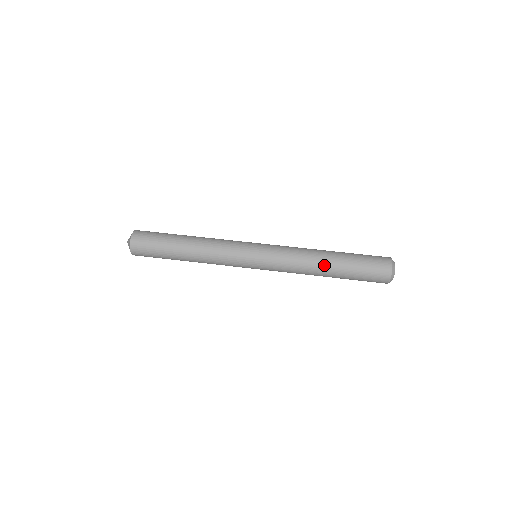
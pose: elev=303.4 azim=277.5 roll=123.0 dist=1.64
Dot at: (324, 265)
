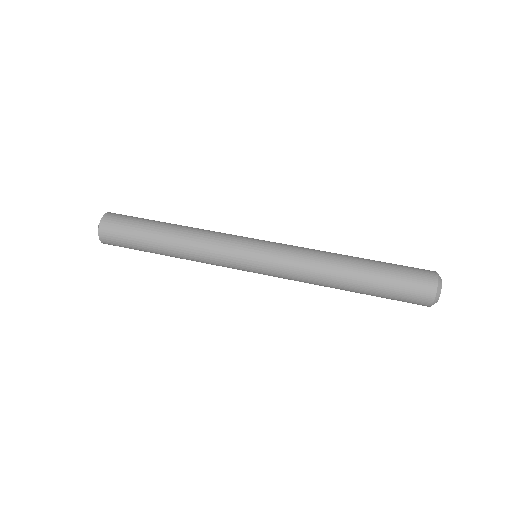
Dot at: (344, 273)
